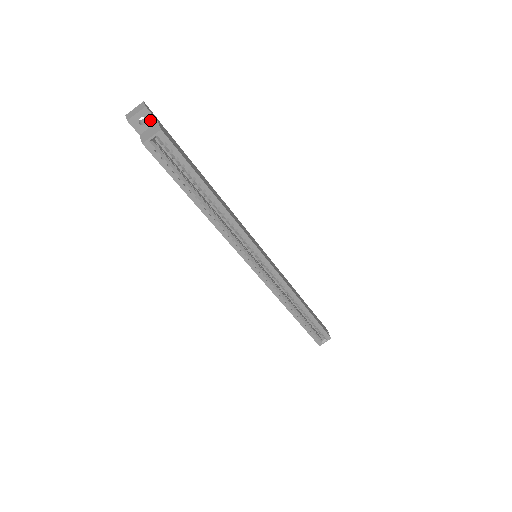
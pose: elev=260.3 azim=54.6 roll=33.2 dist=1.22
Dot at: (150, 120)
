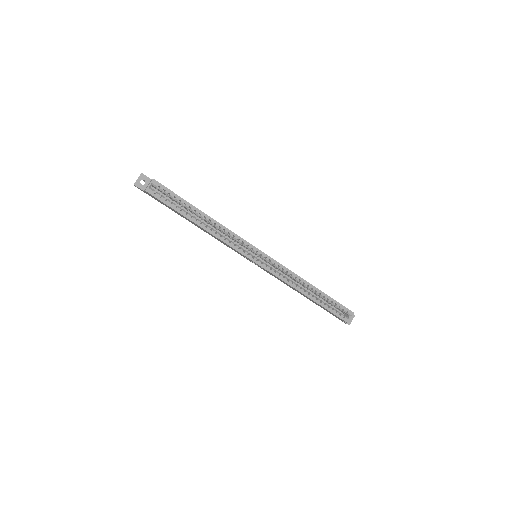
Dot at: (147, 180)
